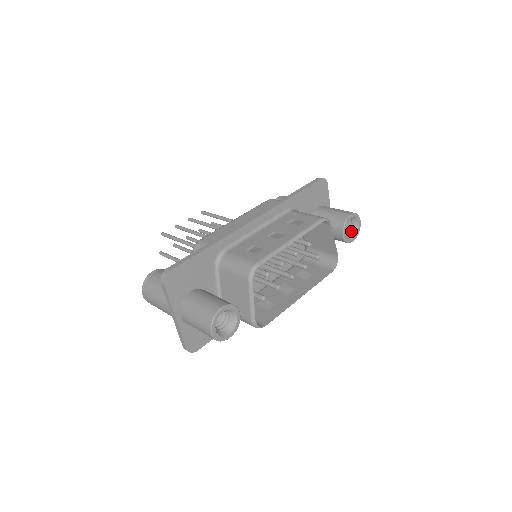
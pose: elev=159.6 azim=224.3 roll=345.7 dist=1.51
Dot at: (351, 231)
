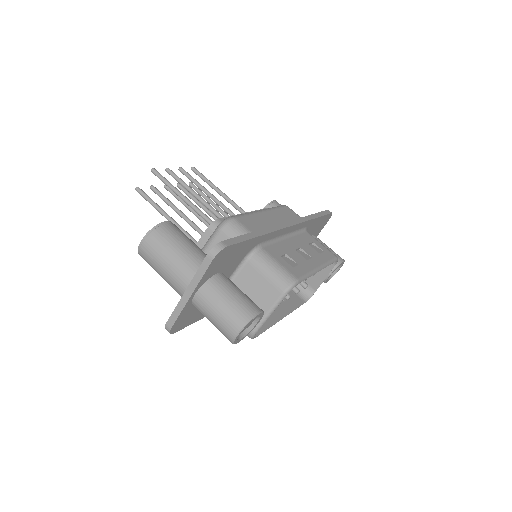
Dot at: occluded
